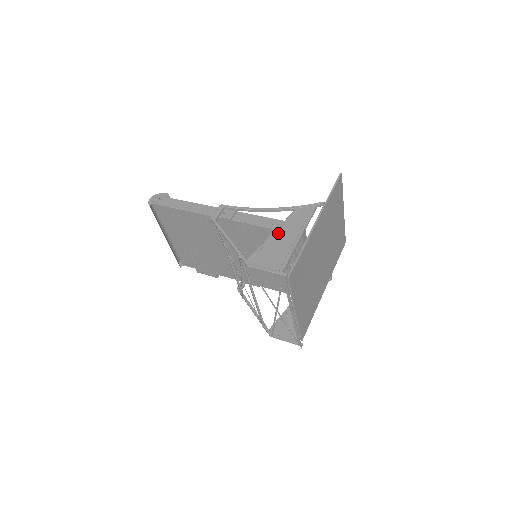
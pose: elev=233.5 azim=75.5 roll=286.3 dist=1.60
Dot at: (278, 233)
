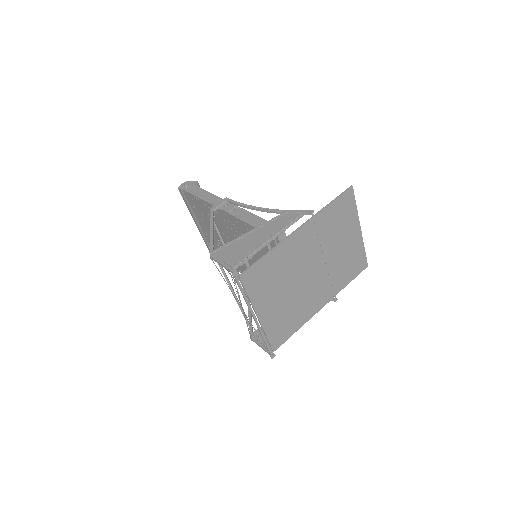
Dot at: (254, 232)
